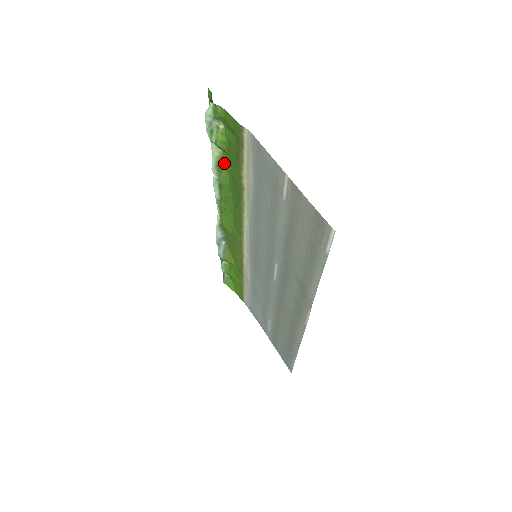
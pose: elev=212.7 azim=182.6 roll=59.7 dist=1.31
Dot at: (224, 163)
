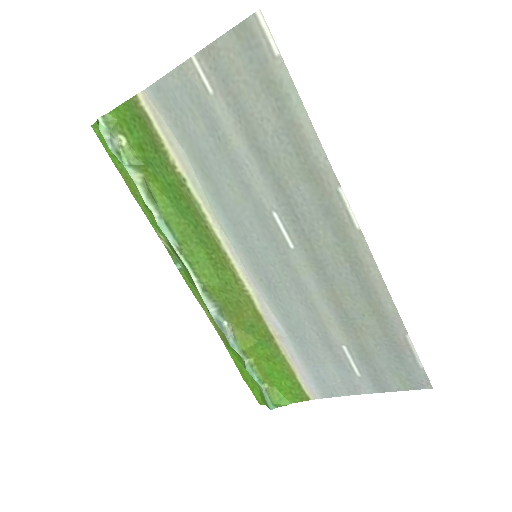
Dot at: (152, 188)
